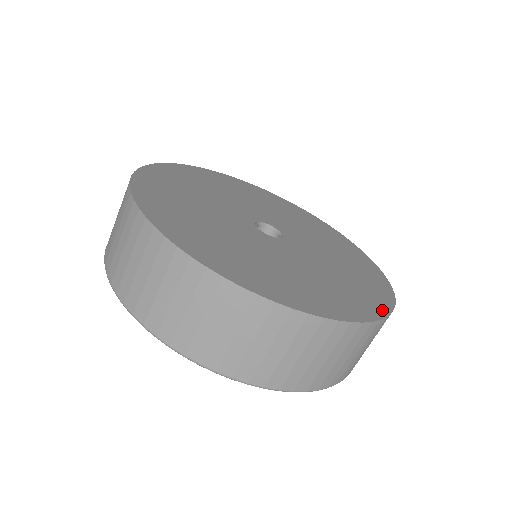
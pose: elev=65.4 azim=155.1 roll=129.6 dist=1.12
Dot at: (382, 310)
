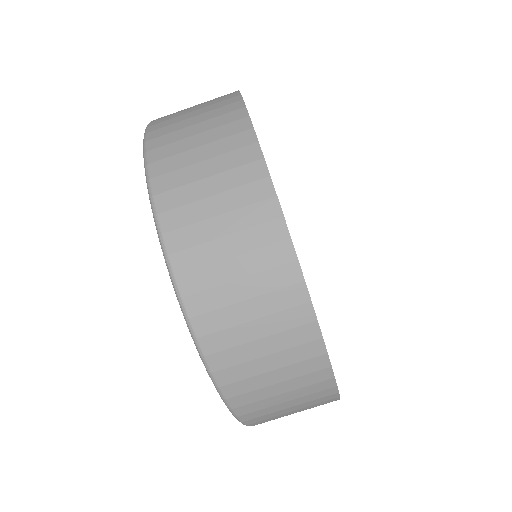
Dot at: occluded
